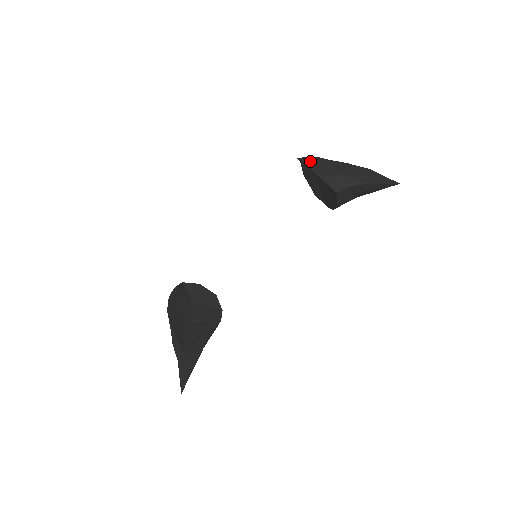
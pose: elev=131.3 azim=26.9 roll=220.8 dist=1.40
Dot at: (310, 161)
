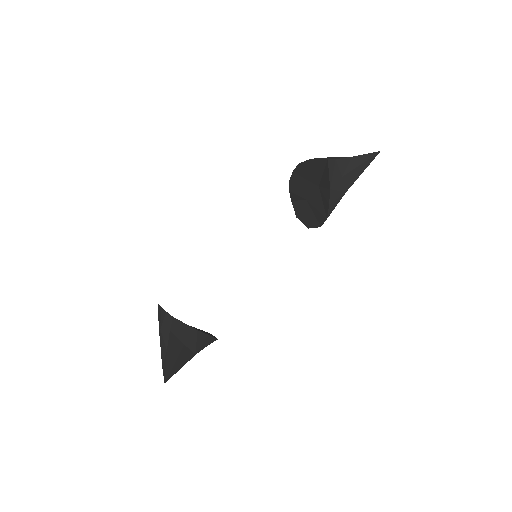
Dot at: occluded
